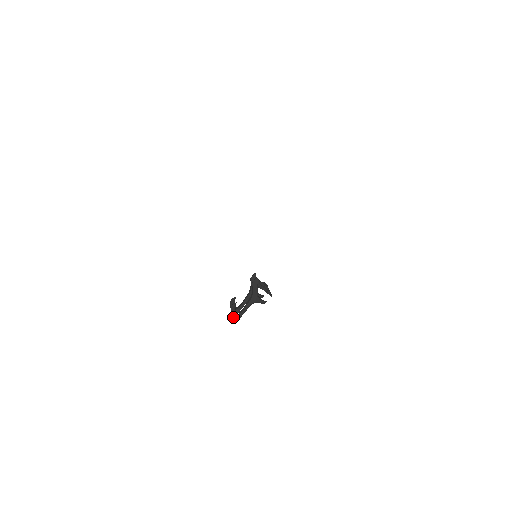
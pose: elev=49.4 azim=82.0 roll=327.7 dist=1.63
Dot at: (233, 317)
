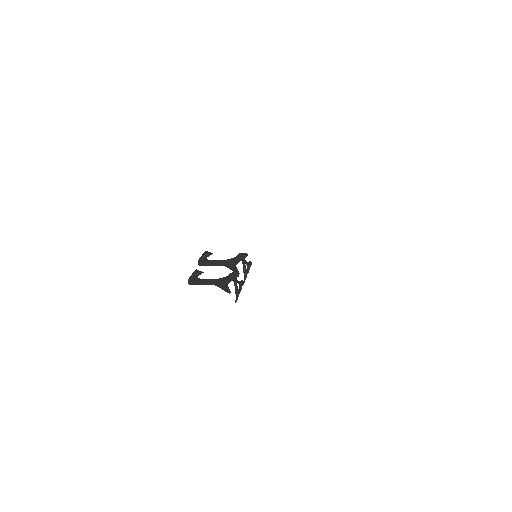
Dot at: (190, 280)
